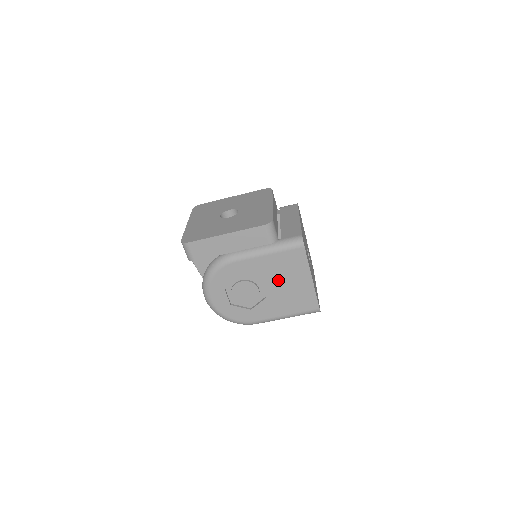
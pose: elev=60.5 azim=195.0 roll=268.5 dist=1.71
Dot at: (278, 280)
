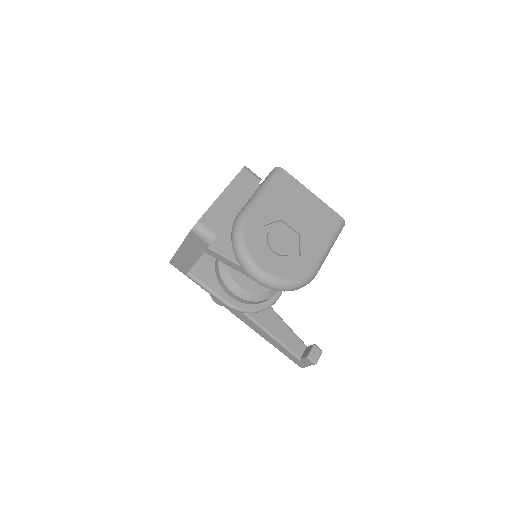
Dot at: (293, 211)
